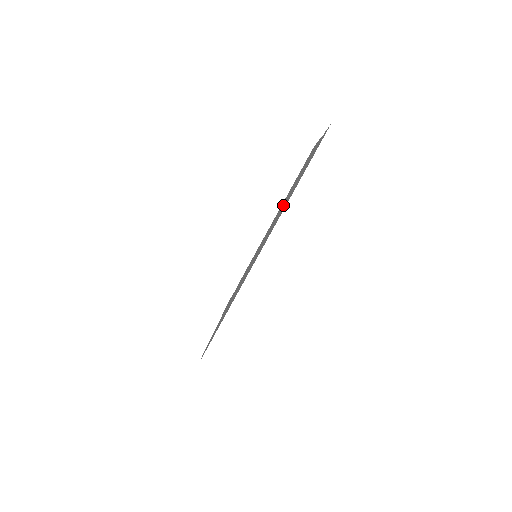
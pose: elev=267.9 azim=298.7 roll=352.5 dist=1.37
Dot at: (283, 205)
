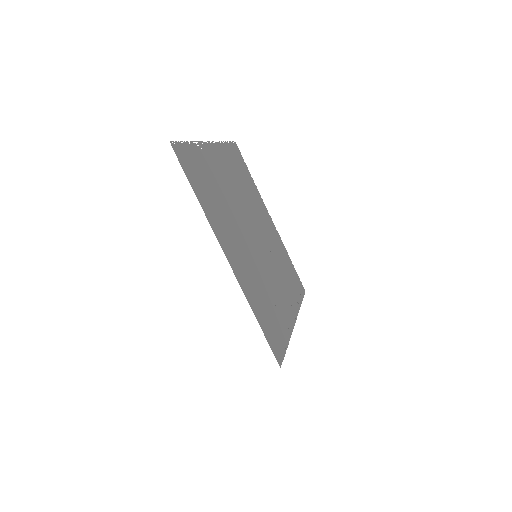
Dot at: (236, 207)
